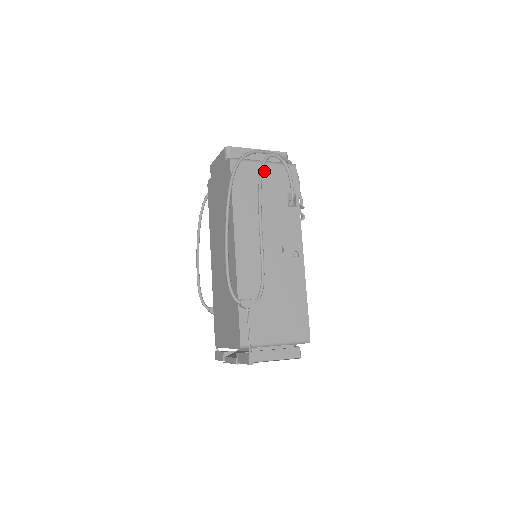
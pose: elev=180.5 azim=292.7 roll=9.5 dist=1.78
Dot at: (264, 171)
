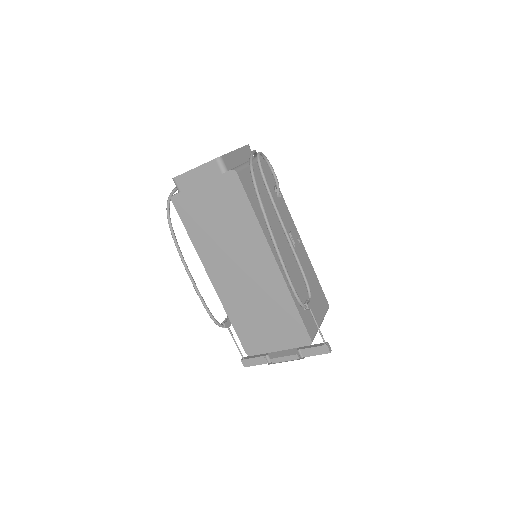
Dot at: (256, 172)
